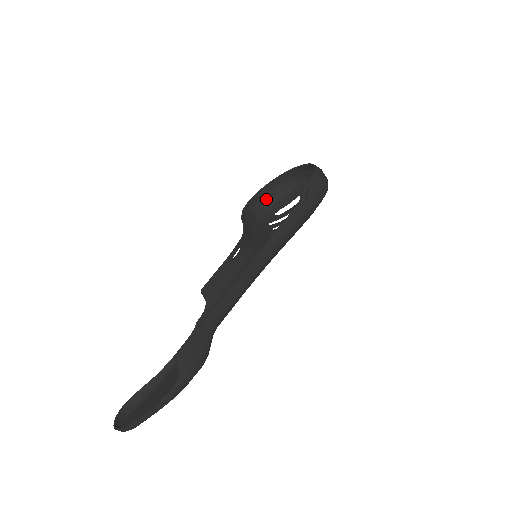
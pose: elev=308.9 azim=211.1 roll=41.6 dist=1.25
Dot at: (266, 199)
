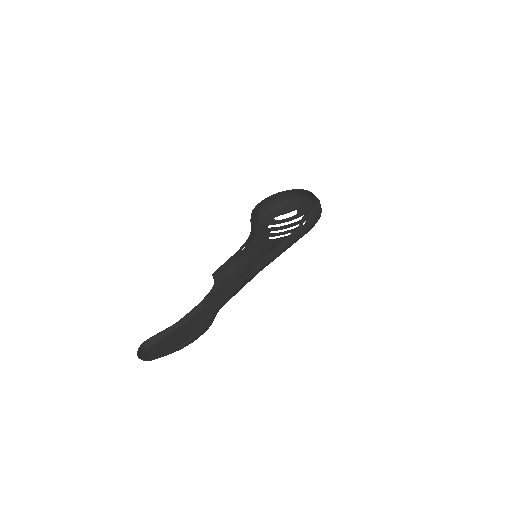
Dot at: (271, 204)
